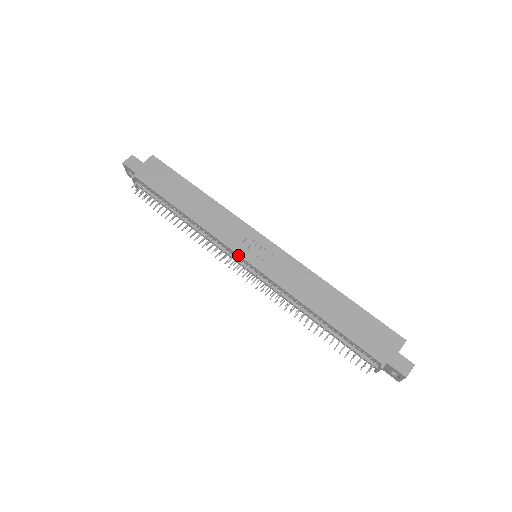
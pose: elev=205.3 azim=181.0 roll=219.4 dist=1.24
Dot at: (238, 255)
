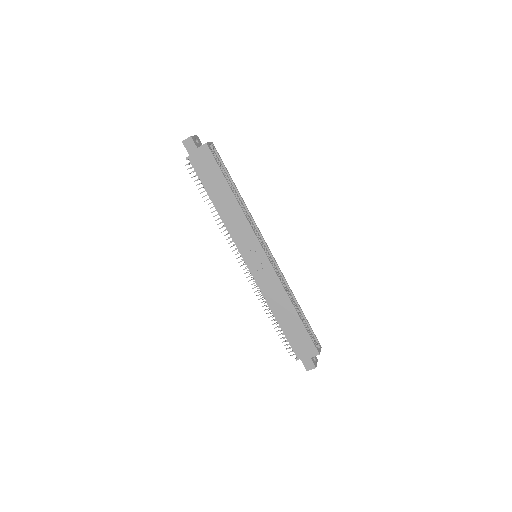
Dot at: (241, 255)
